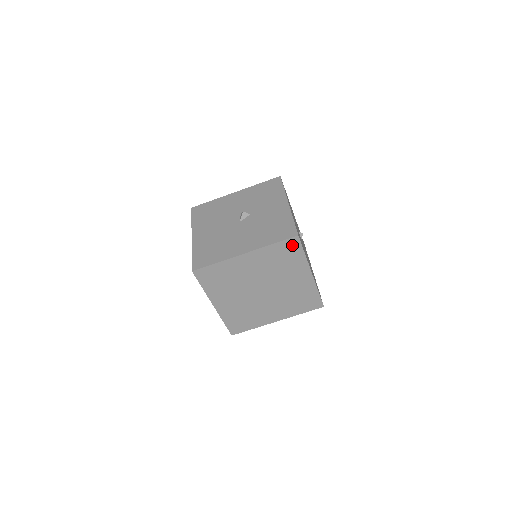
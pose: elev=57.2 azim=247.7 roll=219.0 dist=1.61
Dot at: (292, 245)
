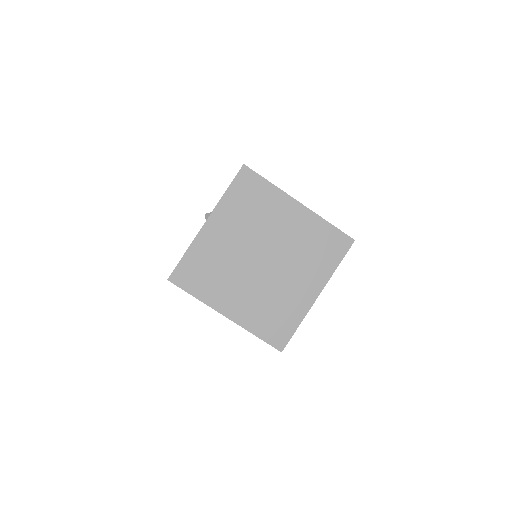
Dot at: (247, 180)
